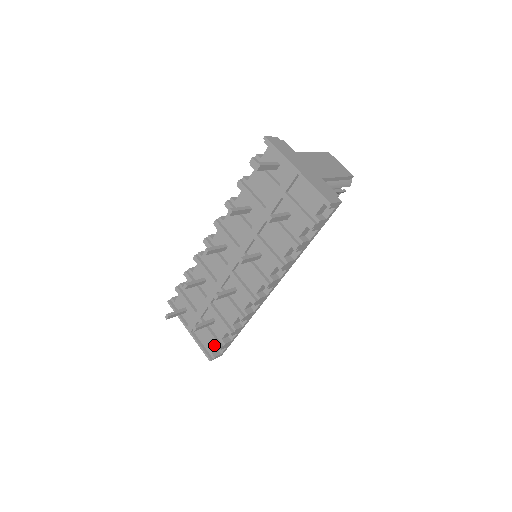
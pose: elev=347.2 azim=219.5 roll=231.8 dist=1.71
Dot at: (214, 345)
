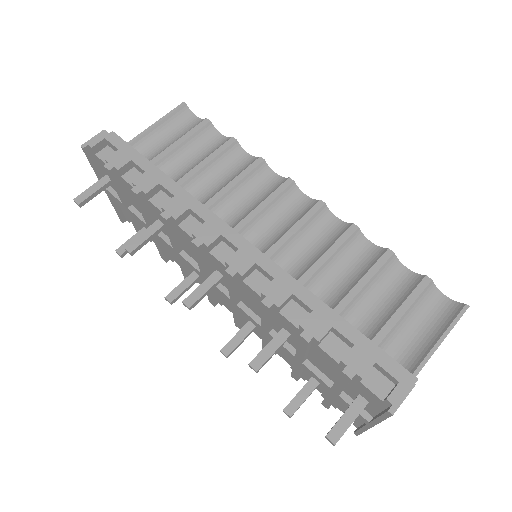
Dot at: occluded
